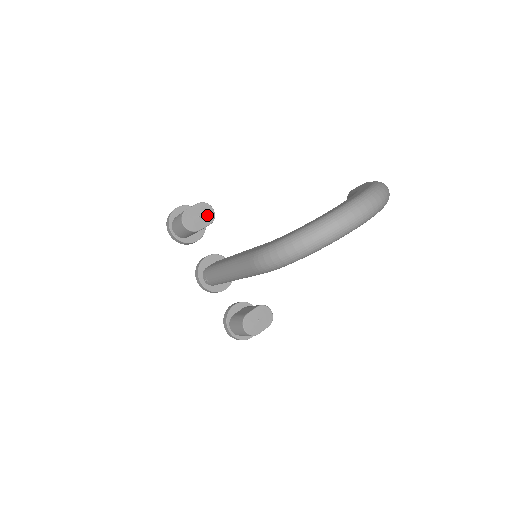
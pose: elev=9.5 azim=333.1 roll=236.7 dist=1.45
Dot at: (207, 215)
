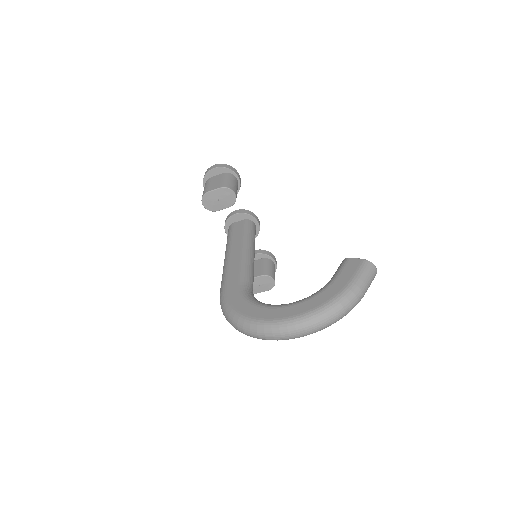
Dot at: (228, 199)
